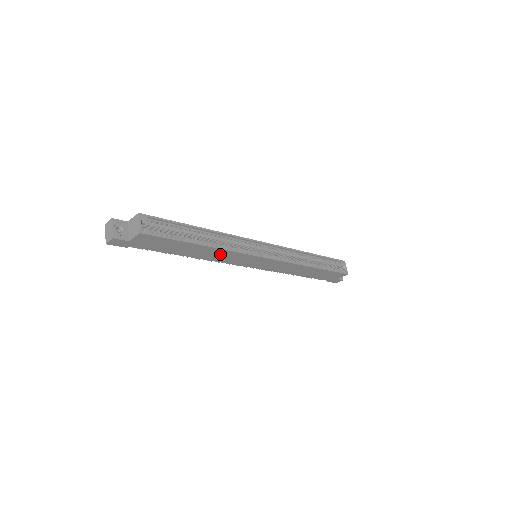
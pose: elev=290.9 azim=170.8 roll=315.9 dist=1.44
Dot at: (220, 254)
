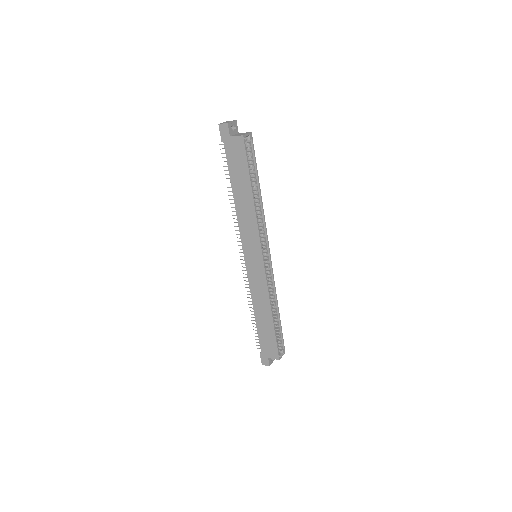
Dot at: (249, 216)
